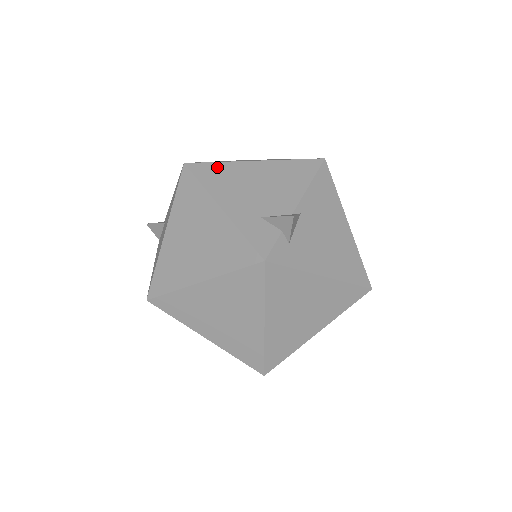
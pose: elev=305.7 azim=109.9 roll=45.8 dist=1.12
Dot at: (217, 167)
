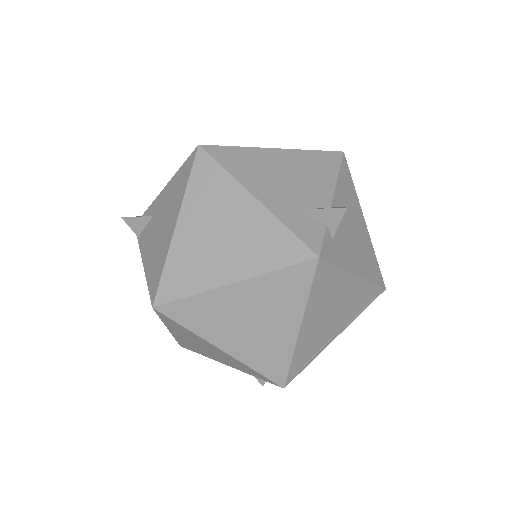
Dot at: (237, 152)
